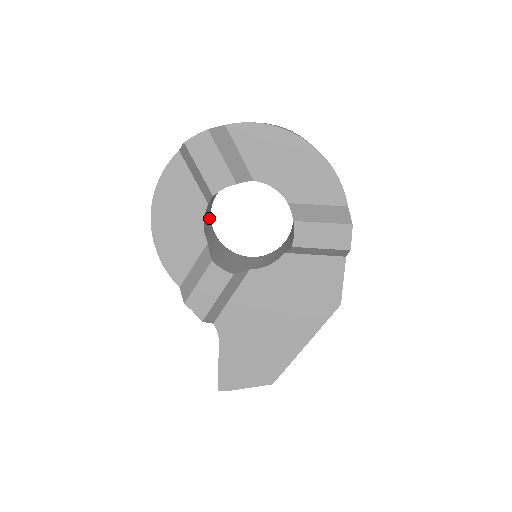
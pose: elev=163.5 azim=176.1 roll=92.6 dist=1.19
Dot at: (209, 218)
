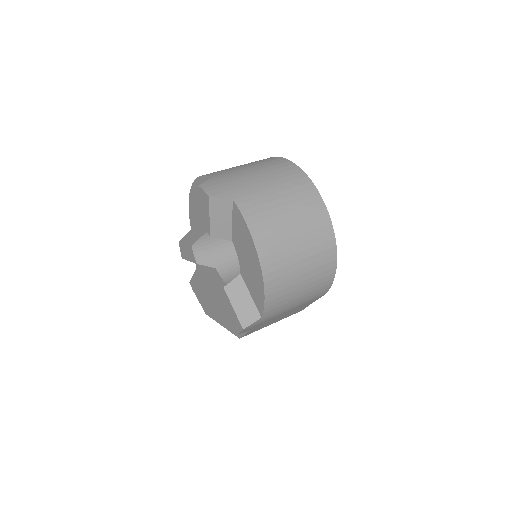
Dot at: occluded
